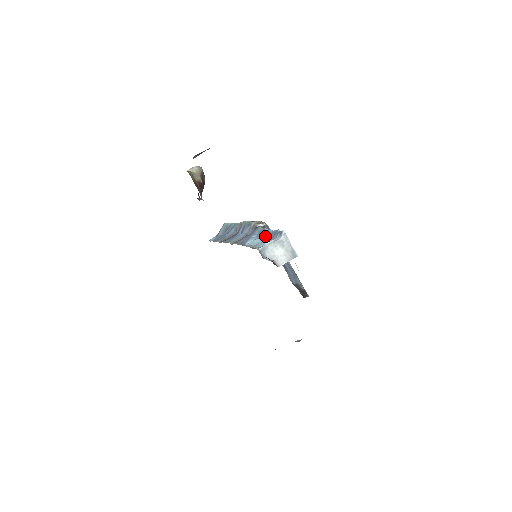
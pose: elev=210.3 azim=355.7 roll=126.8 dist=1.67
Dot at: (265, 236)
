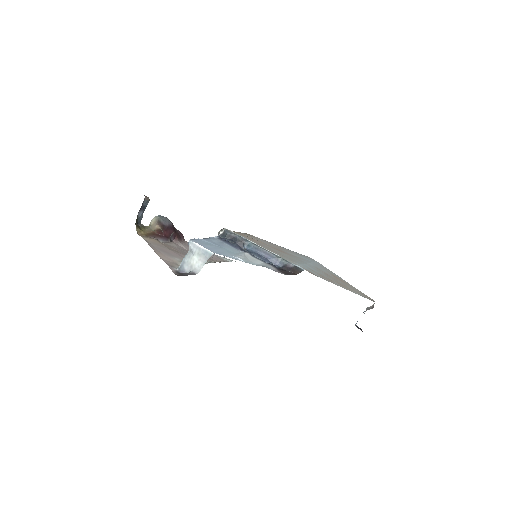
Dot at: occluded
